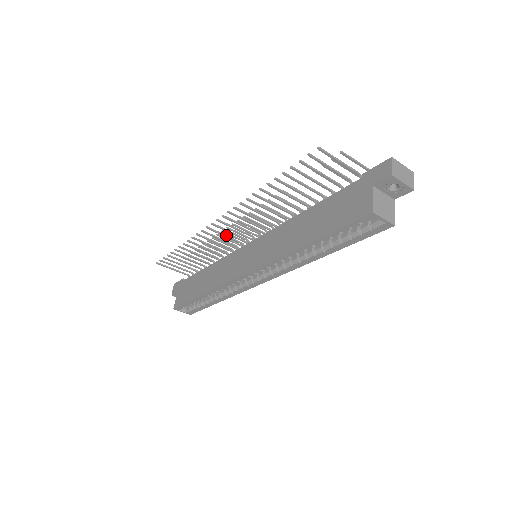
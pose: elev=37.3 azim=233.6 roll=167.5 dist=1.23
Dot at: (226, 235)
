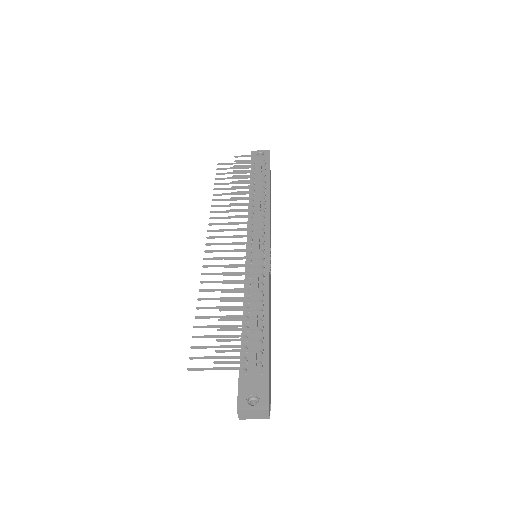
Dot at: occluded
